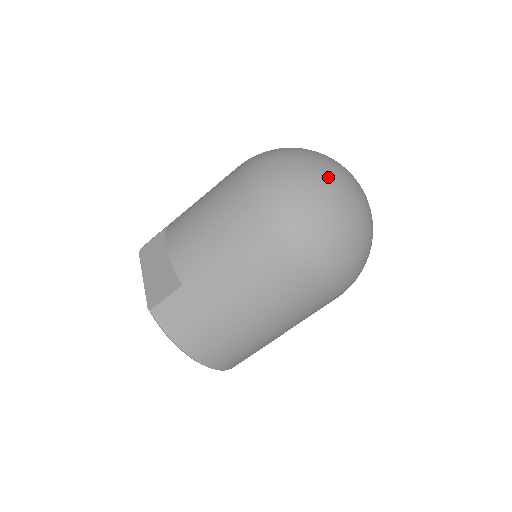
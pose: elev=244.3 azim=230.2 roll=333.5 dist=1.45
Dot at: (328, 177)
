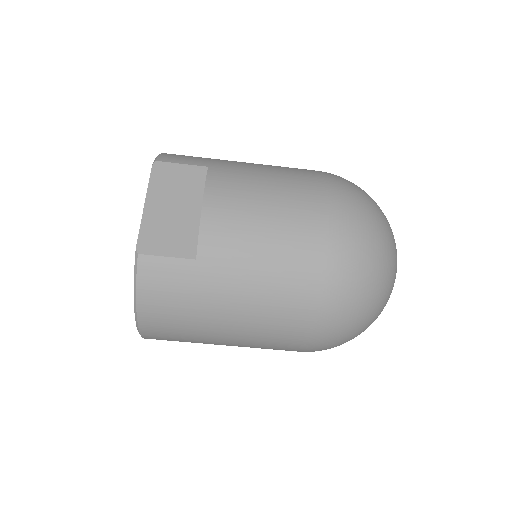
Dot at: (393, 267)
